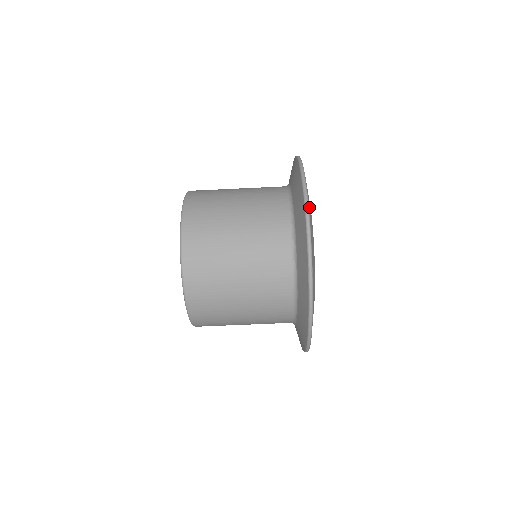
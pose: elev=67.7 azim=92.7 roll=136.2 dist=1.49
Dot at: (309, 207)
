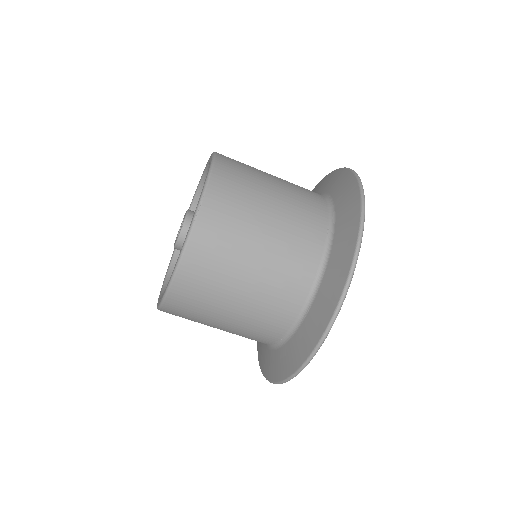
Dot at: occluded
